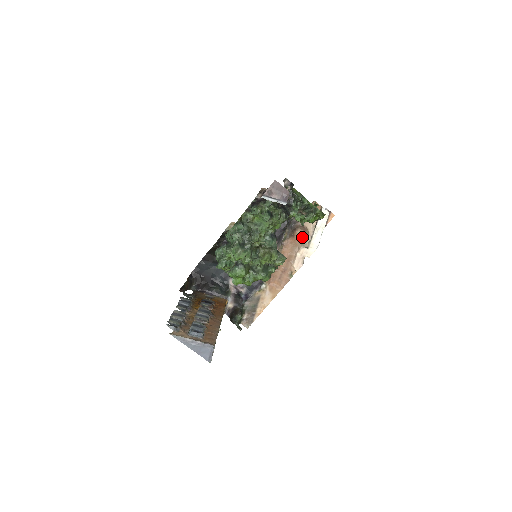
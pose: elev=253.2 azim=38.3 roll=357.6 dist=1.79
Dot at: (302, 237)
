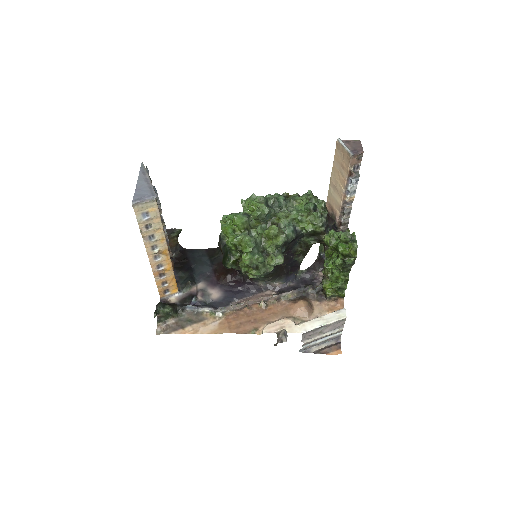
Dot at: (301, 311)
